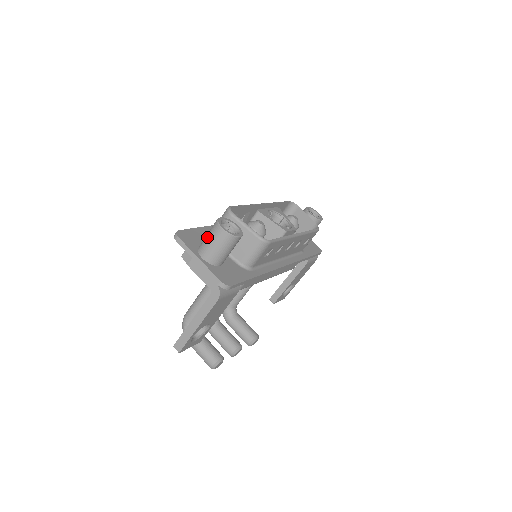
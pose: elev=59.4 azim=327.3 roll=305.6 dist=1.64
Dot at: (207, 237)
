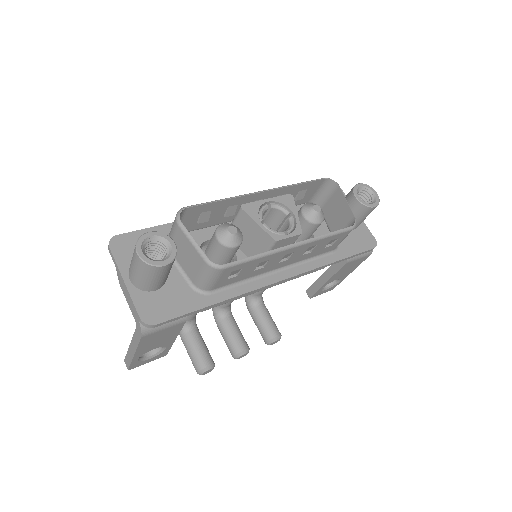
Dot at: occluded
